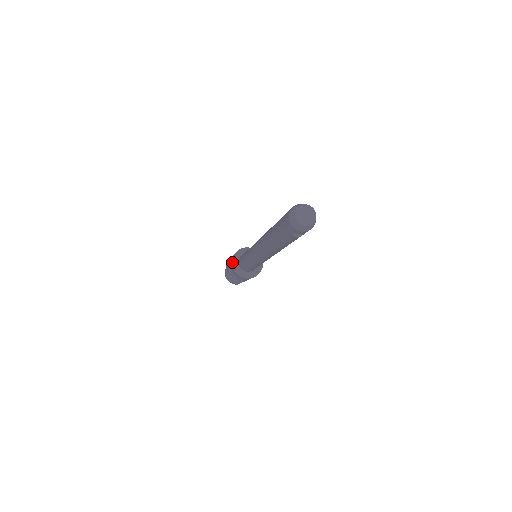
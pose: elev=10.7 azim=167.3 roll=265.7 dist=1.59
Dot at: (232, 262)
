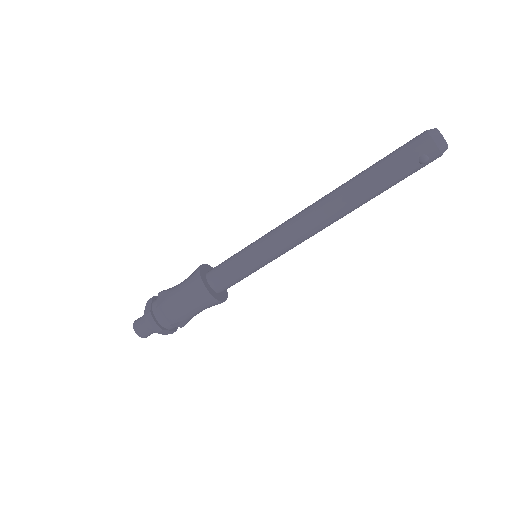
Dot at: (200, 271)
